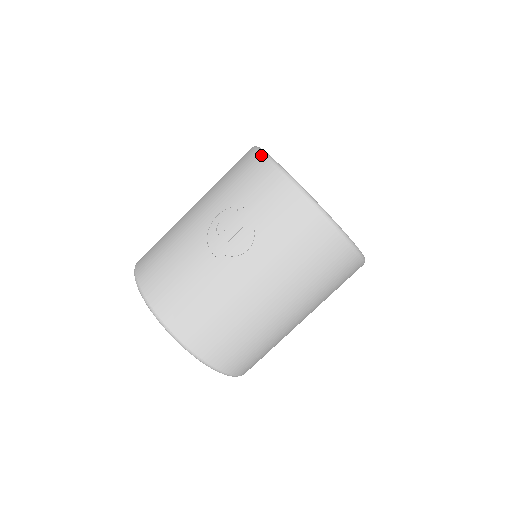
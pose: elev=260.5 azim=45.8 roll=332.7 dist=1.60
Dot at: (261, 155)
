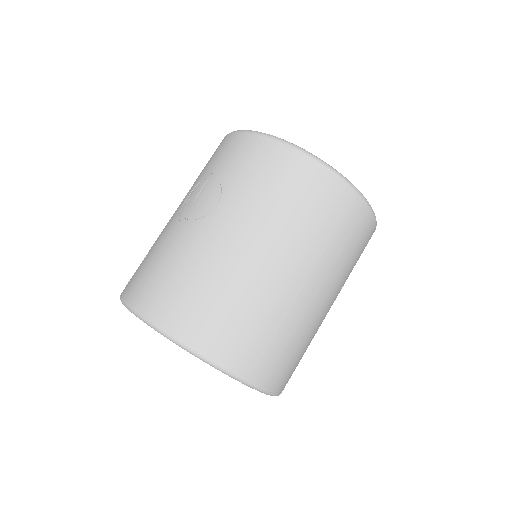
Dot at: occluded
